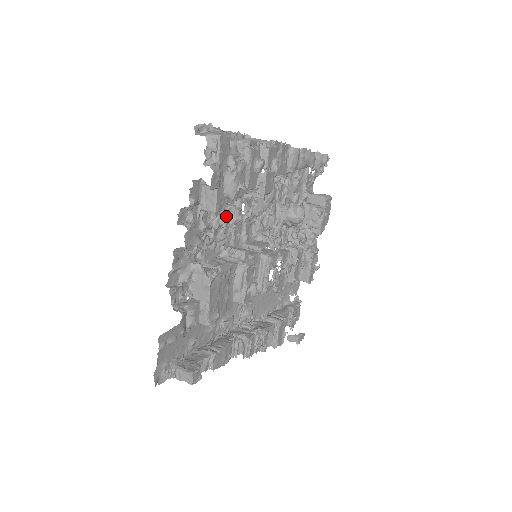
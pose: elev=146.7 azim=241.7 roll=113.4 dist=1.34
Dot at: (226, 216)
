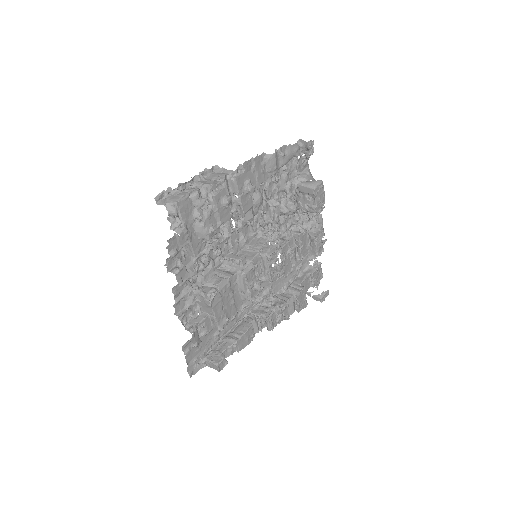
Dot at: (216, 238)
